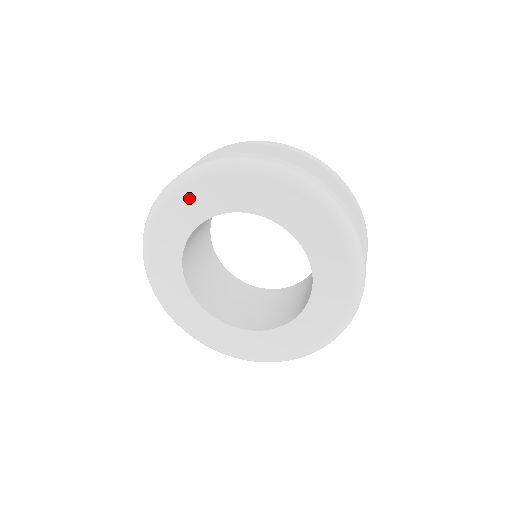
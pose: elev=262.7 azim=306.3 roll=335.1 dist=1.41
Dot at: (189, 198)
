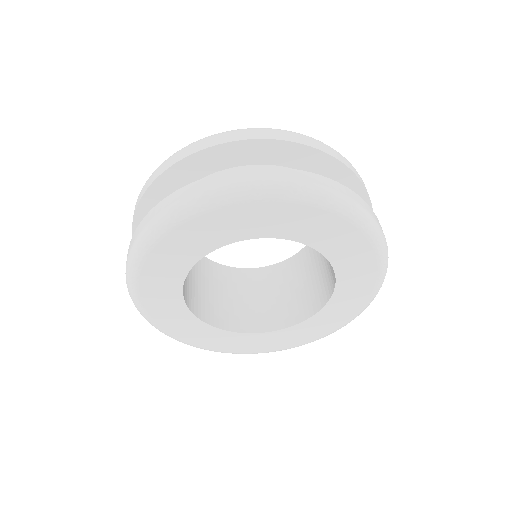
Dot at: (153, 275)
